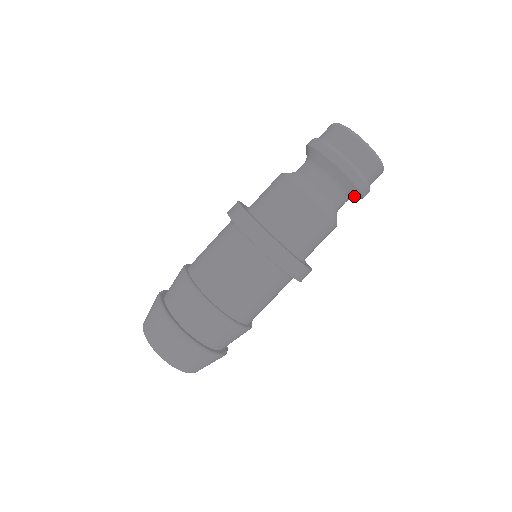
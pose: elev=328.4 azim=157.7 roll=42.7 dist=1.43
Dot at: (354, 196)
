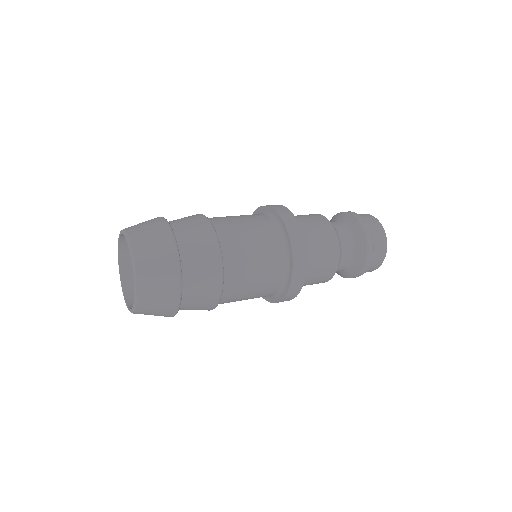
Dot at: (358, 259)
